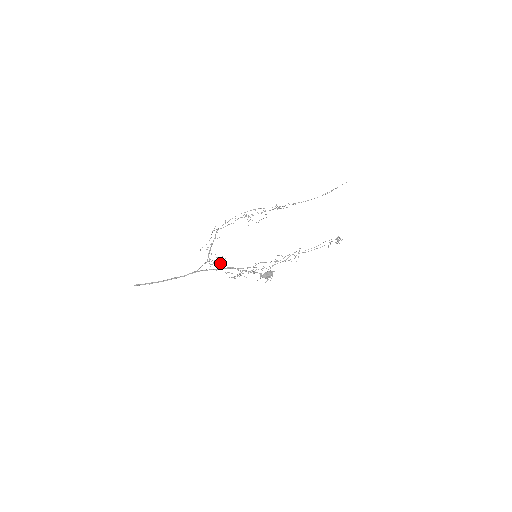
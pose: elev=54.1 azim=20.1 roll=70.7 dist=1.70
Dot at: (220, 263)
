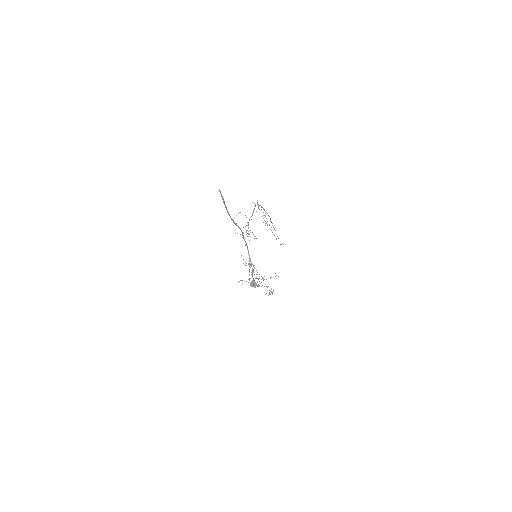
Dot at: occluded
